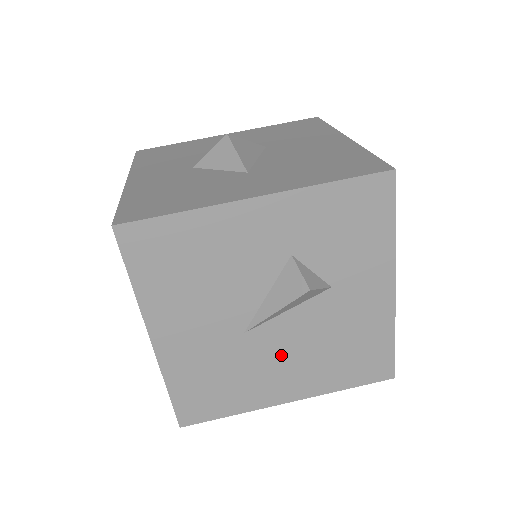
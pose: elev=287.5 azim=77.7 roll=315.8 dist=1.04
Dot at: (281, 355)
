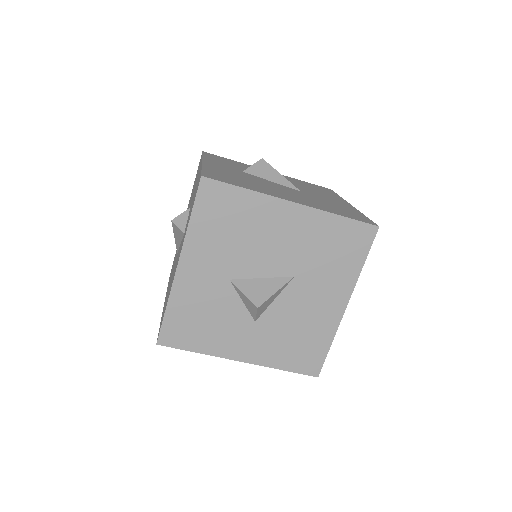
Dot at: occluded
